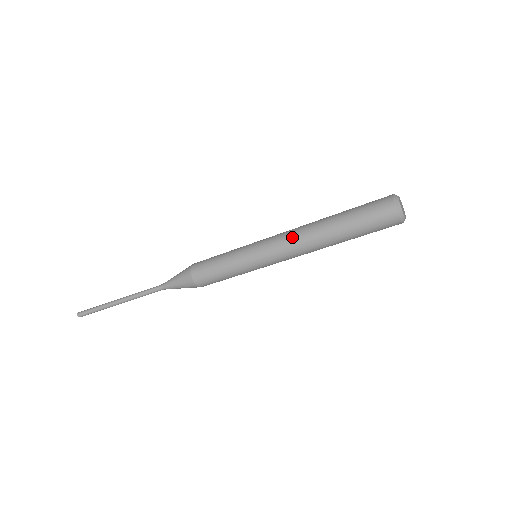
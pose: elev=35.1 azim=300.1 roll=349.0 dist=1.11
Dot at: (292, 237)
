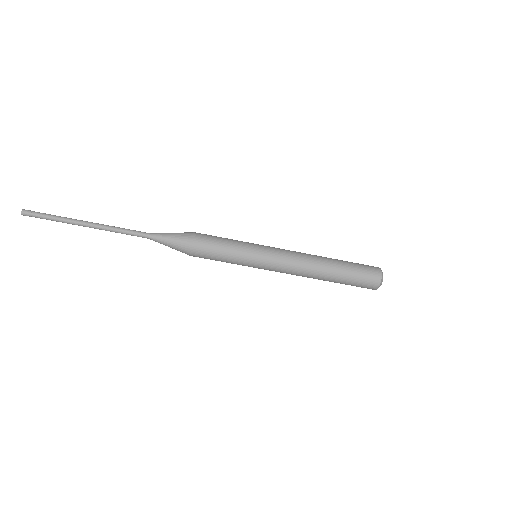
Dot at: (299, 252)
